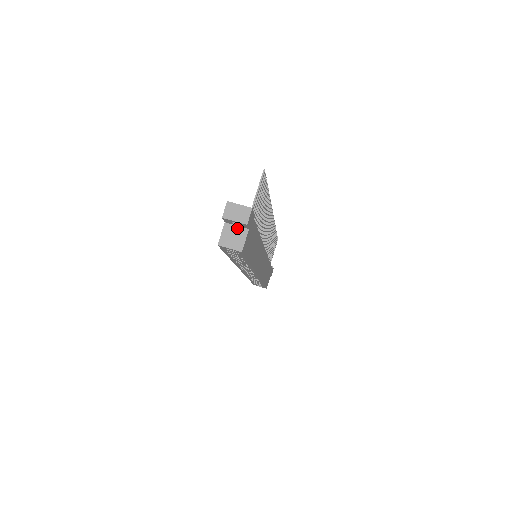
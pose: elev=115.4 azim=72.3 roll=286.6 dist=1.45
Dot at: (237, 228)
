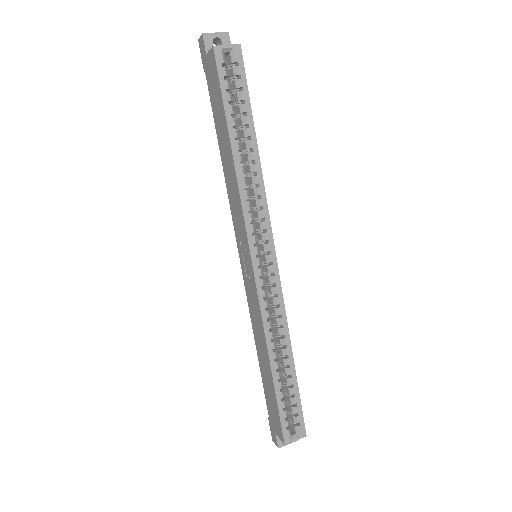
Dot at: occluded
